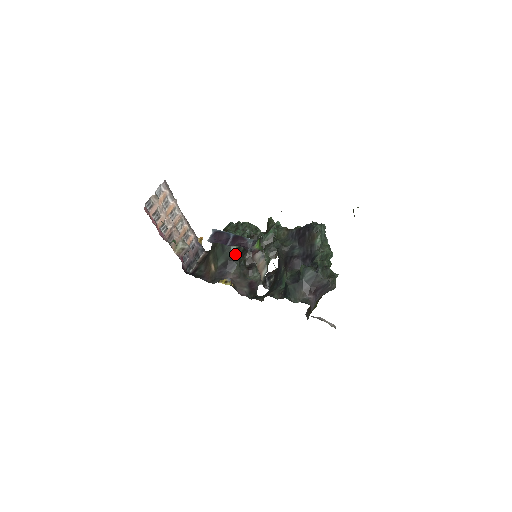
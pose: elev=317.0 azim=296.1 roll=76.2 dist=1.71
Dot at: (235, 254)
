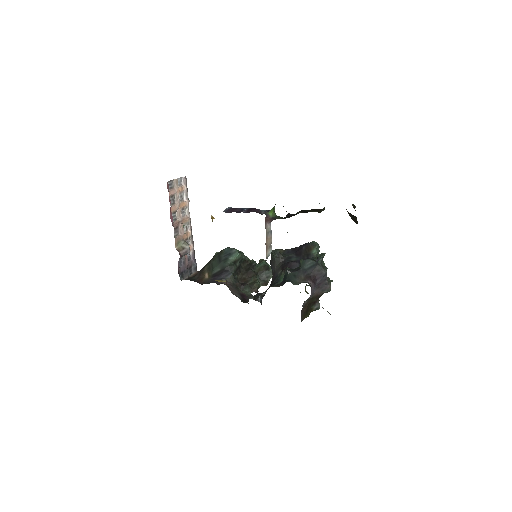
Dot at: (231, 264)
